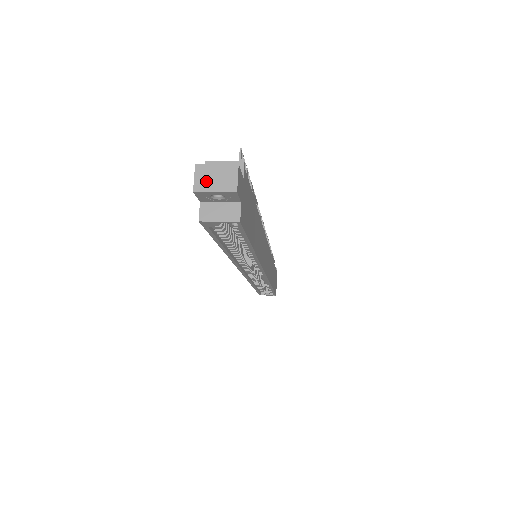
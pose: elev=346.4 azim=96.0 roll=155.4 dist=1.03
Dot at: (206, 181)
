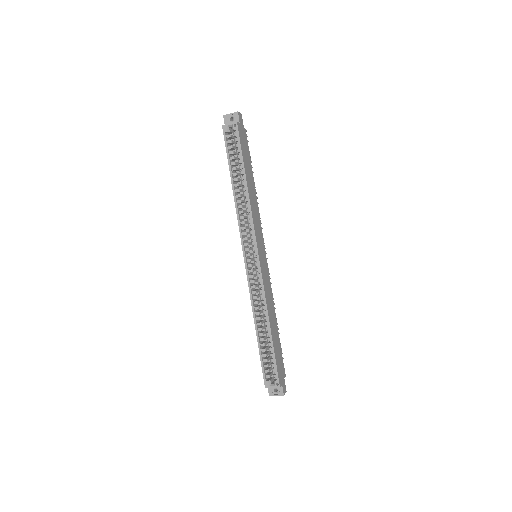
Dot at: (229, 115)
